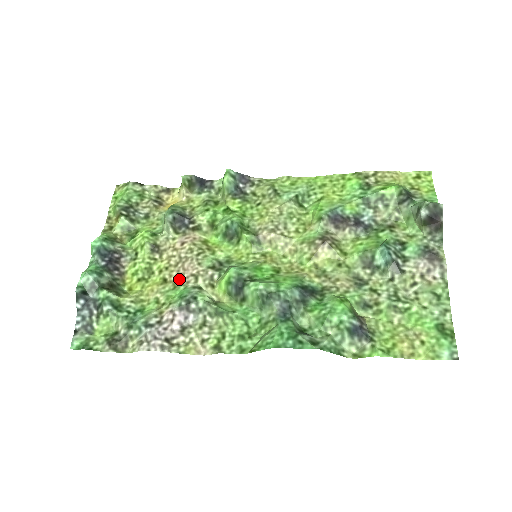
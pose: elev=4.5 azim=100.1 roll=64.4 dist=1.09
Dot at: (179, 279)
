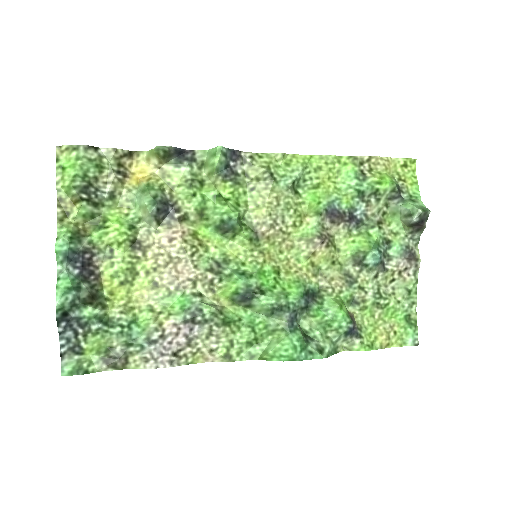
Dot at: (173, 283)
